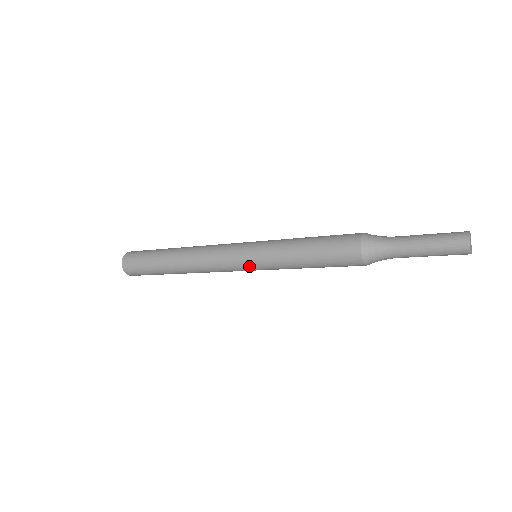
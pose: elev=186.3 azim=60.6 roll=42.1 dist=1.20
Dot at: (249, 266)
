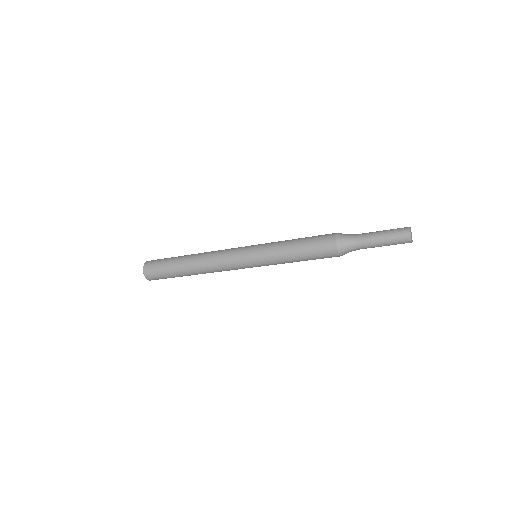
Dot at: (250, 258)
